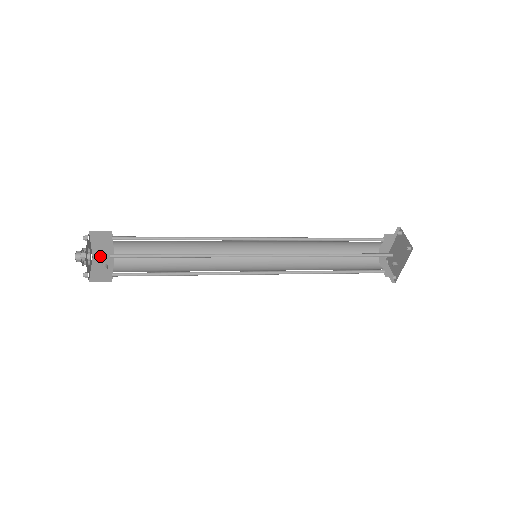
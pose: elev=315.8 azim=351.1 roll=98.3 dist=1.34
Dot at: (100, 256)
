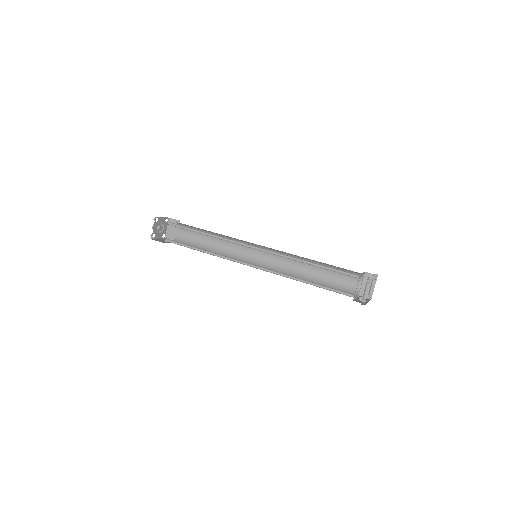
Dot at: occluded
